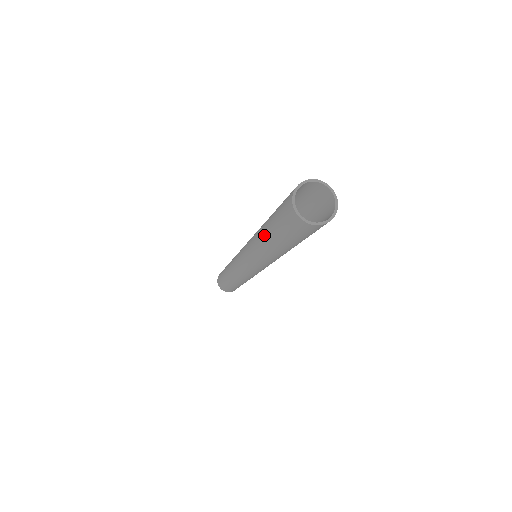
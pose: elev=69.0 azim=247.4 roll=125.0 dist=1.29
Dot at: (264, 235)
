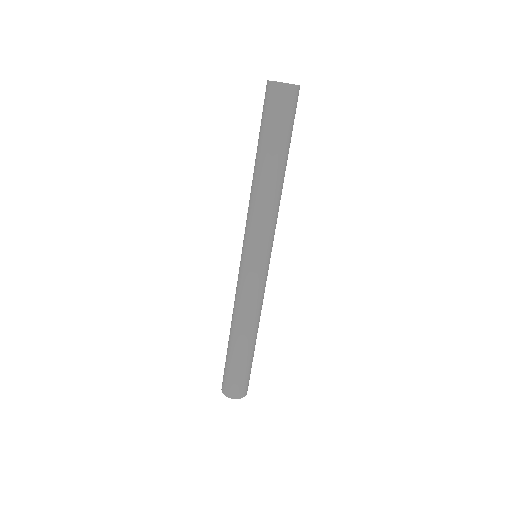
Dot at: (256, 163)
